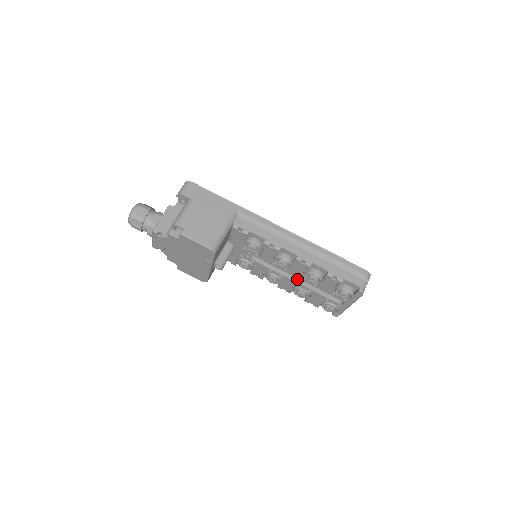
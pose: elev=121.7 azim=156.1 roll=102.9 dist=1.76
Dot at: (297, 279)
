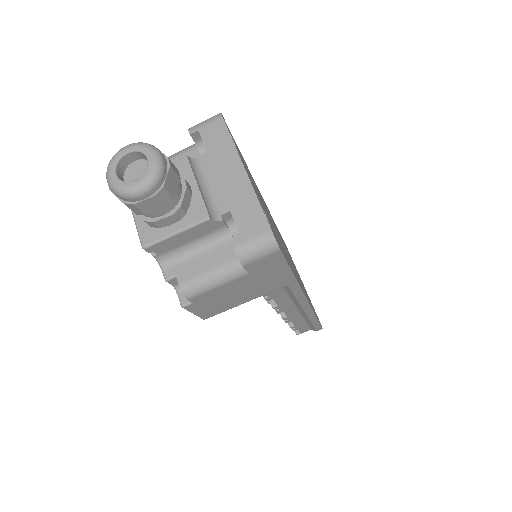
Dot at: occluded
